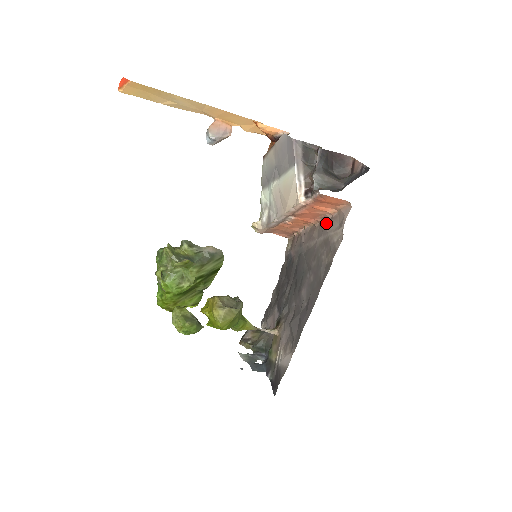
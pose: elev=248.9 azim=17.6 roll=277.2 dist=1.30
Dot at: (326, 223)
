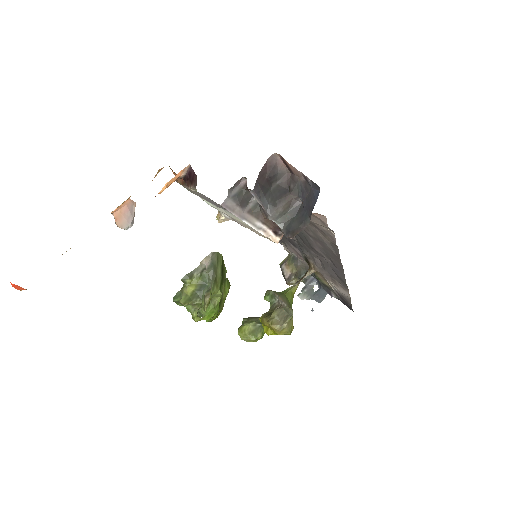
Dot at: occluded
